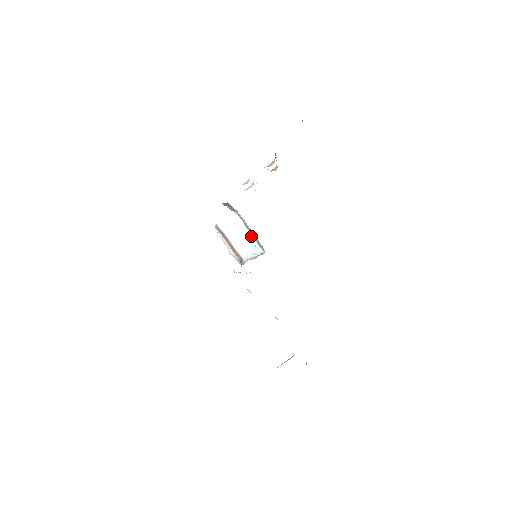
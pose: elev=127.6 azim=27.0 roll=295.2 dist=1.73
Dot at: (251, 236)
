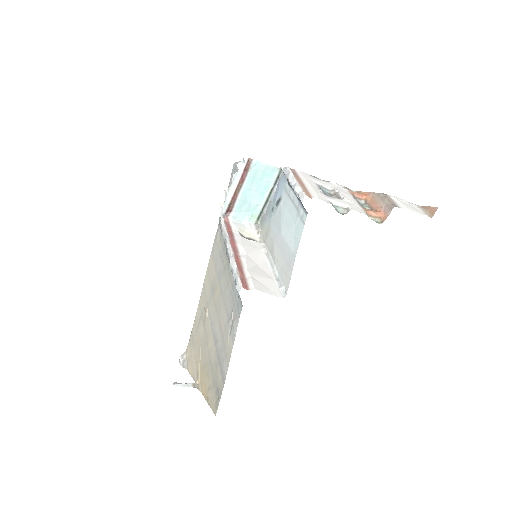
Dot at: (263, 203)
